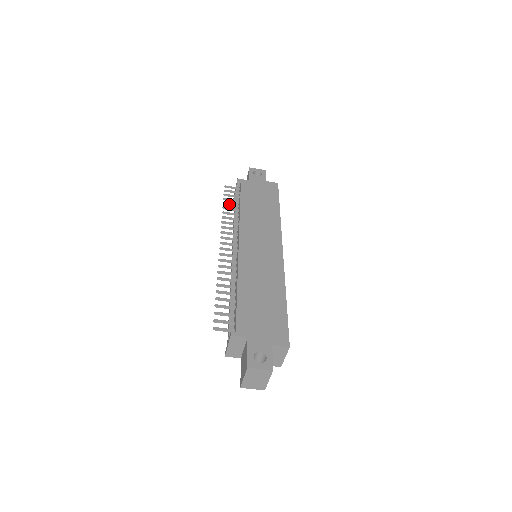
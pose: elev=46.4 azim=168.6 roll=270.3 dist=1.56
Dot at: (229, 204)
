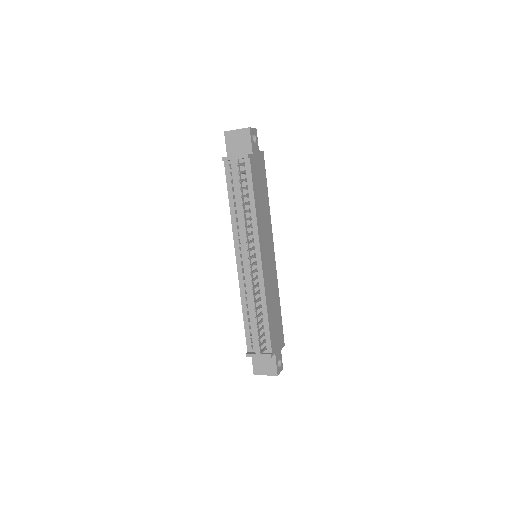
Dot at: occluded
